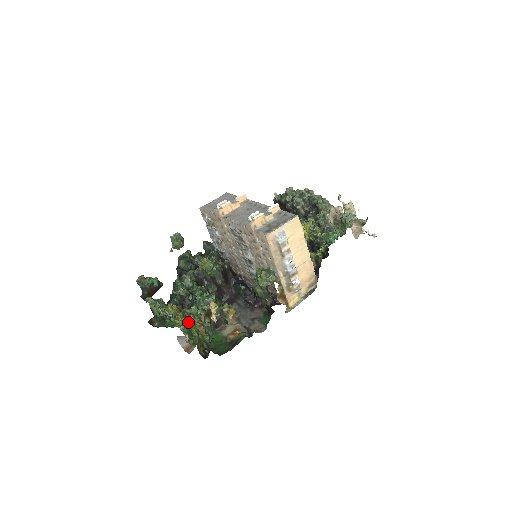
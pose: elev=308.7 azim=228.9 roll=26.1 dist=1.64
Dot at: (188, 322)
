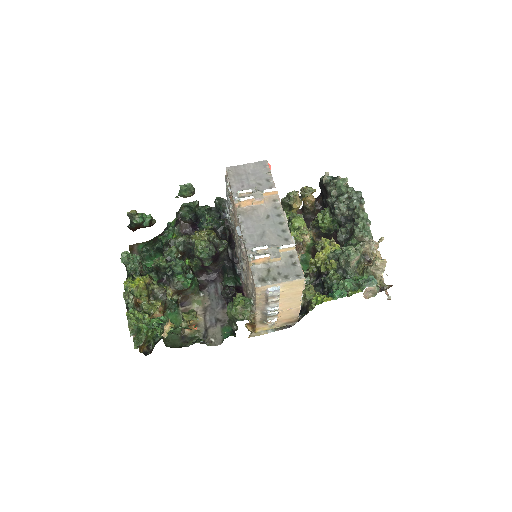
Dot at: (143, 317)
